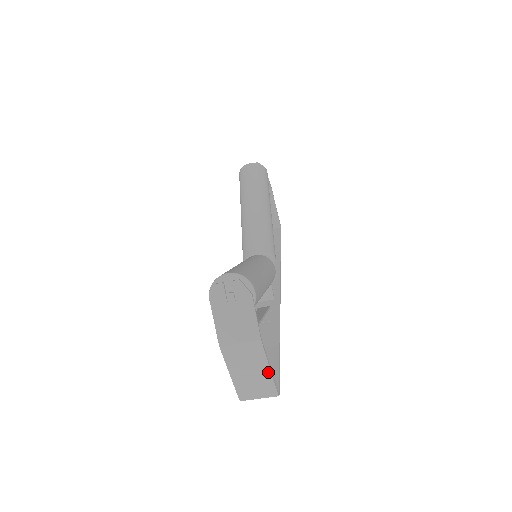
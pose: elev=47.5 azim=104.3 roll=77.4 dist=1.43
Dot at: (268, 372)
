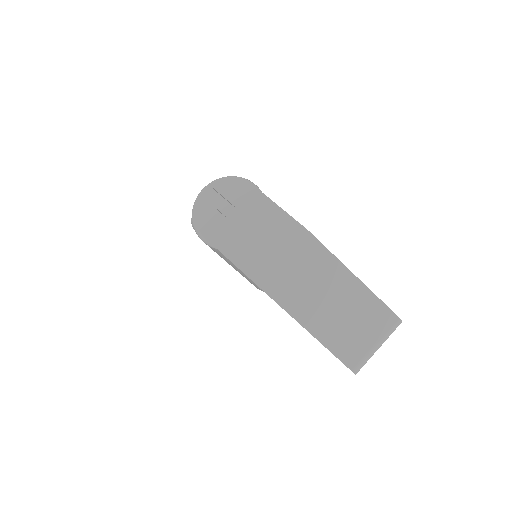
Dot at: (356, 284)
